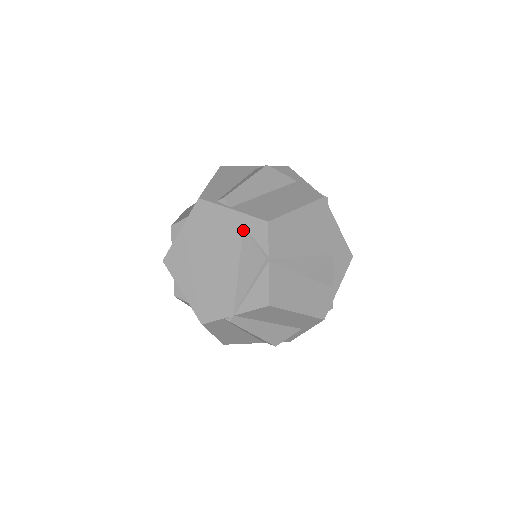
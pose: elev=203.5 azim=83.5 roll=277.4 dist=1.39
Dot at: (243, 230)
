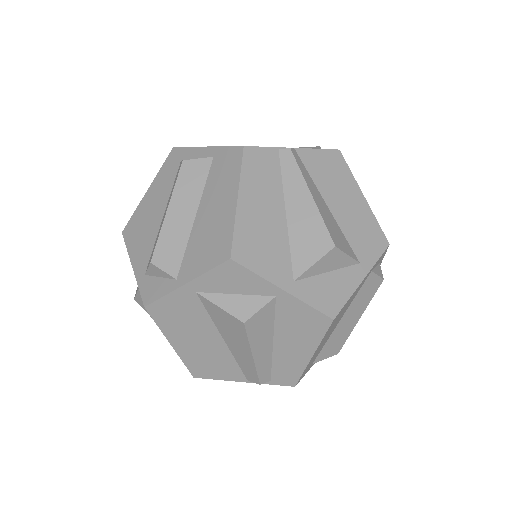
Dot at: occluded
